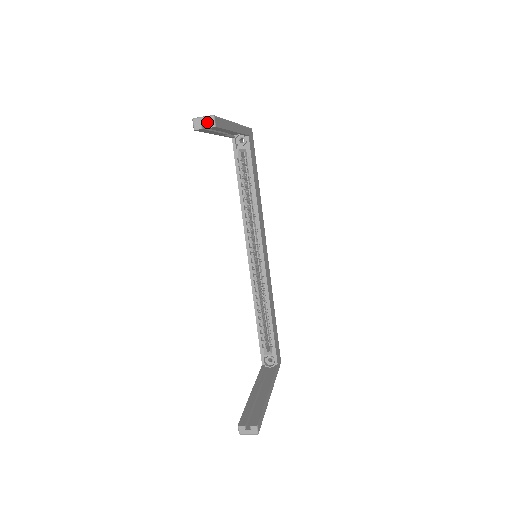
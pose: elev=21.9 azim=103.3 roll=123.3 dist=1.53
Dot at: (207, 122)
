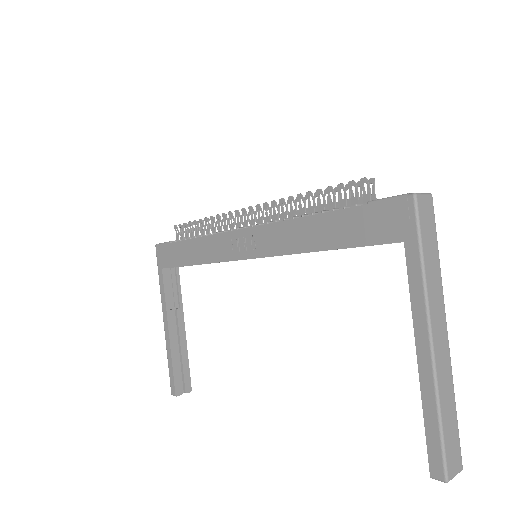
Dot at: occluded
